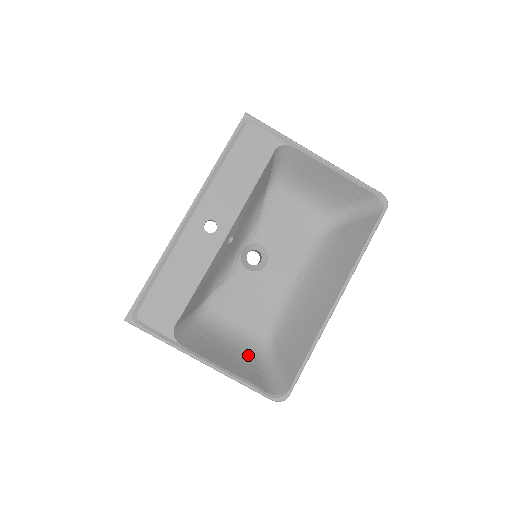
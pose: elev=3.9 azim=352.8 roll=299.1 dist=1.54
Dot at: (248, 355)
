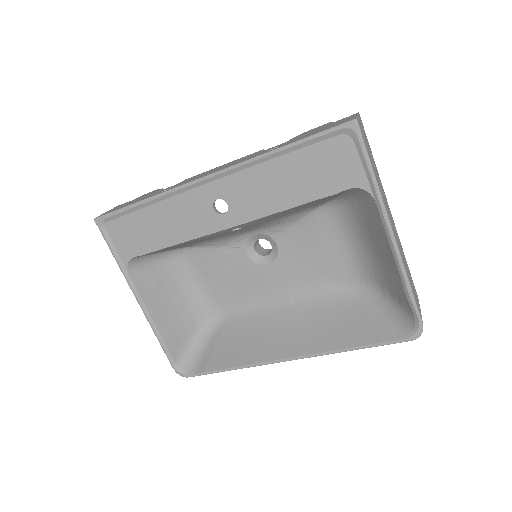
Dot at: (189, 317)
